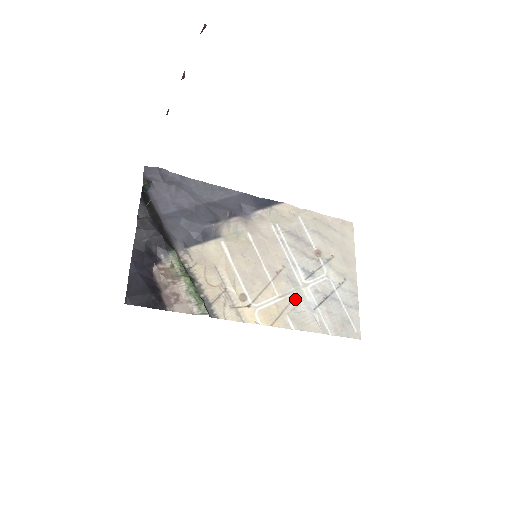
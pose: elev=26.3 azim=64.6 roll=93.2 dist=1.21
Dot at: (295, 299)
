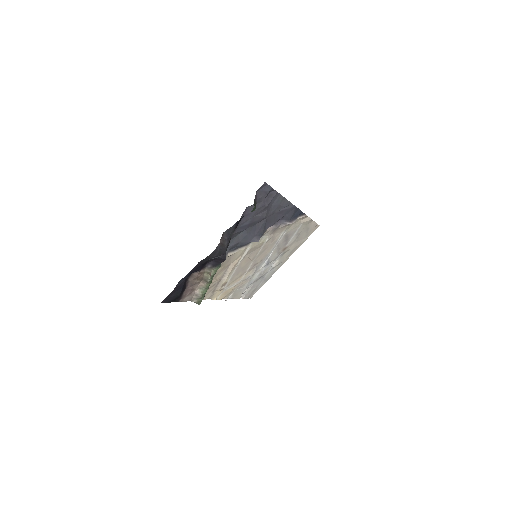
Dot at: (247, 281)
